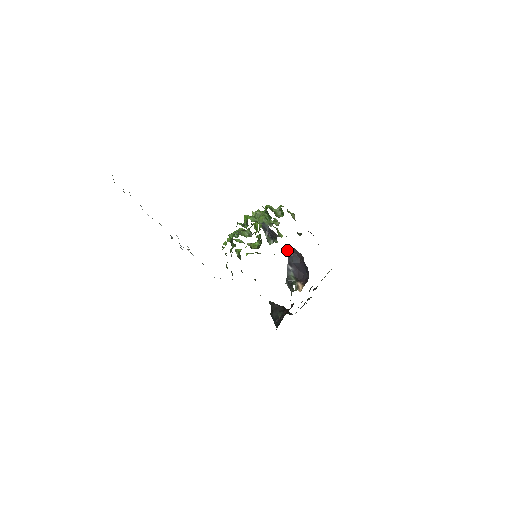
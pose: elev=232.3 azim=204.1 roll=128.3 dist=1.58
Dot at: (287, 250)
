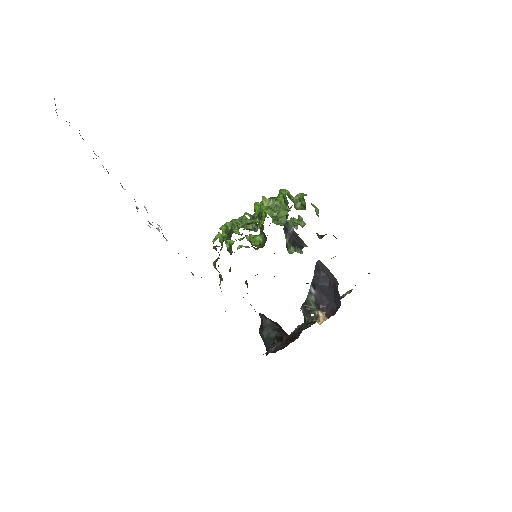
Dot at: (315, 267)
